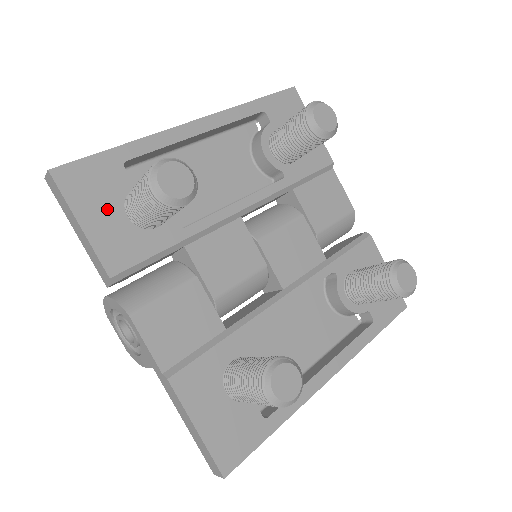
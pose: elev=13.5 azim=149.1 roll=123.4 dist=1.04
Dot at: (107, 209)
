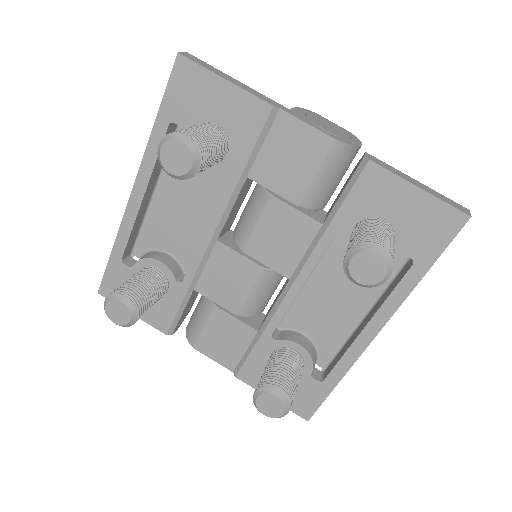
Dot at: occluded
